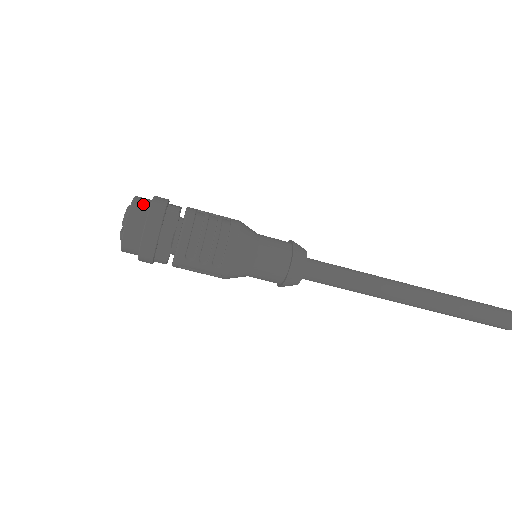
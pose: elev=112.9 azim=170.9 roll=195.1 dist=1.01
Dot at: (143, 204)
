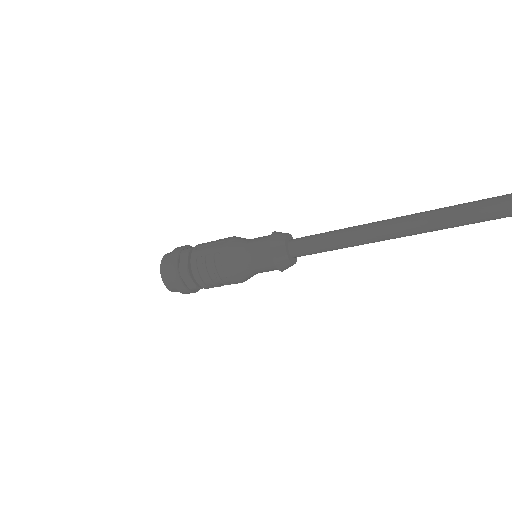
Dot at: (167, 277)
